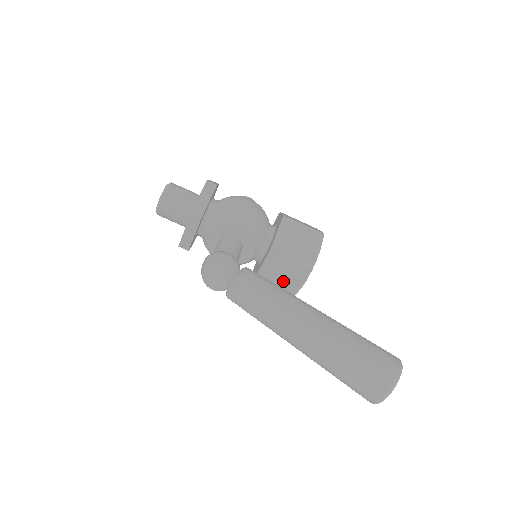
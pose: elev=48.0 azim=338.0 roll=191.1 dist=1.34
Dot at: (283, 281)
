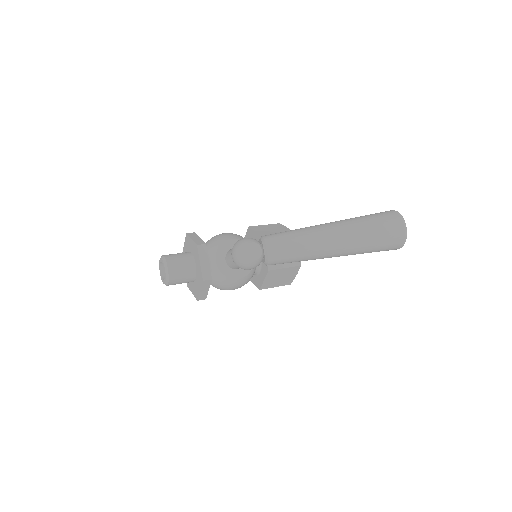
Dot at: occluded
